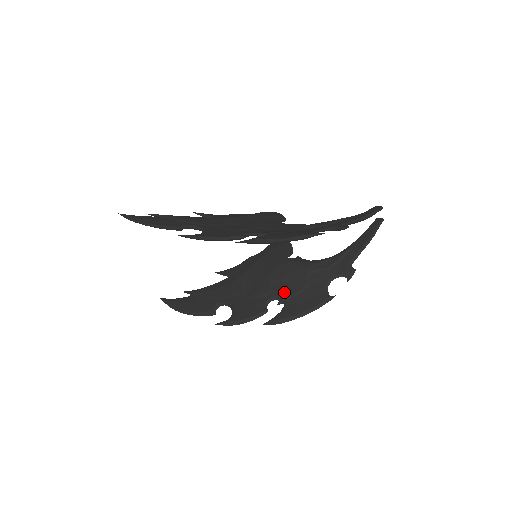
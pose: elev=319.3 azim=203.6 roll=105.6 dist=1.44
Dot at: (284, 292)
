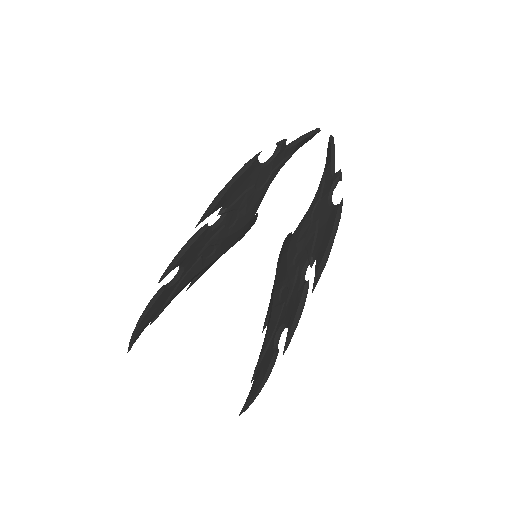
Dot at: (306, 253)
